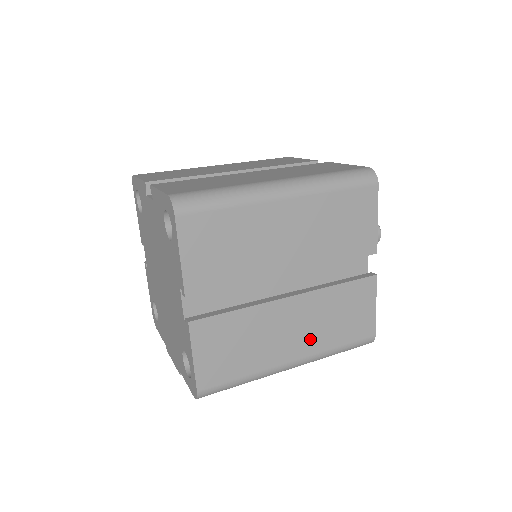
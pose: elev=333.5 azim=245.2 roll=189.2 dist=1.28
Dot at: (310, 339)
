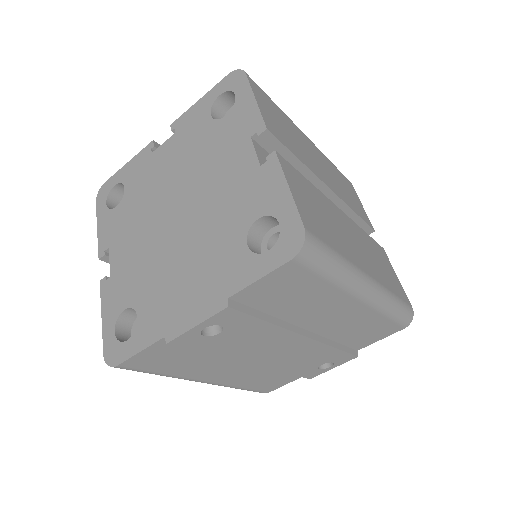
Dot at: (370, 264)
